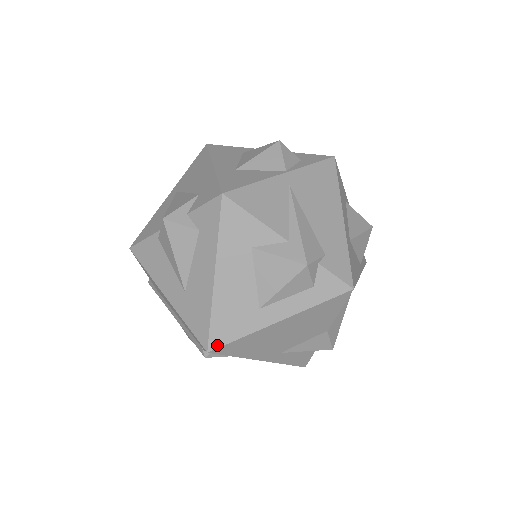
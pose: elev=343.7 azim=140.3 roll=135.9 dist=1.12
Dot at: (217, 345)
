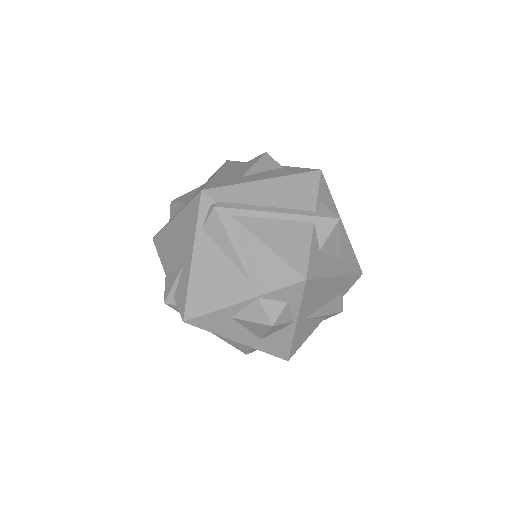
Dot at: occluded
